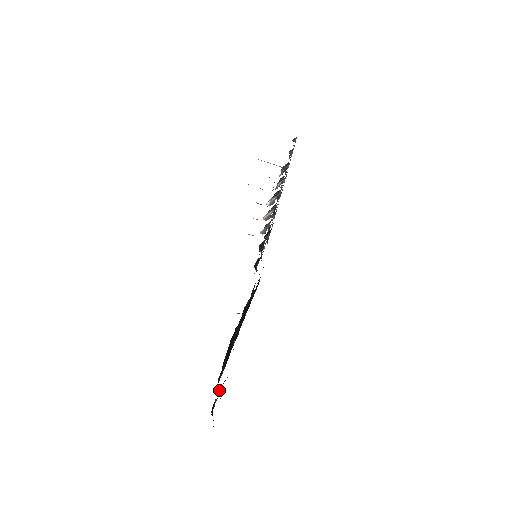
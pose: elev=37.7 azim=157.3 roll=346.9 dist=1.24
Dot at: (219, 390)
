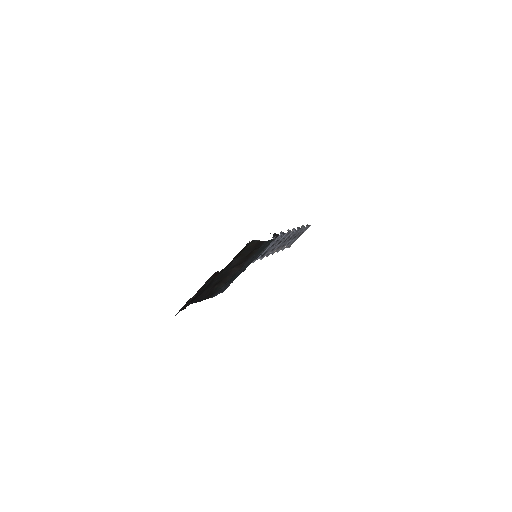
Dot at: occluded
